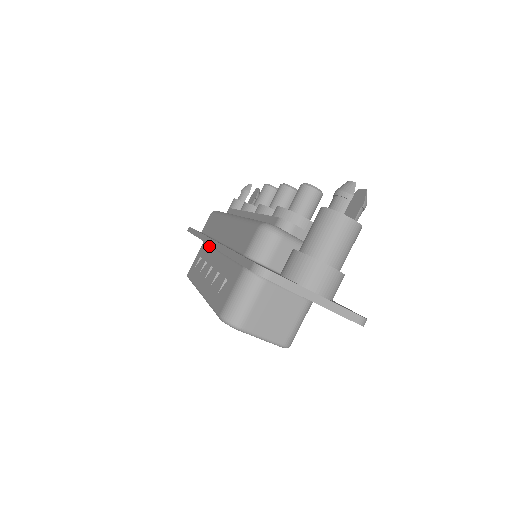
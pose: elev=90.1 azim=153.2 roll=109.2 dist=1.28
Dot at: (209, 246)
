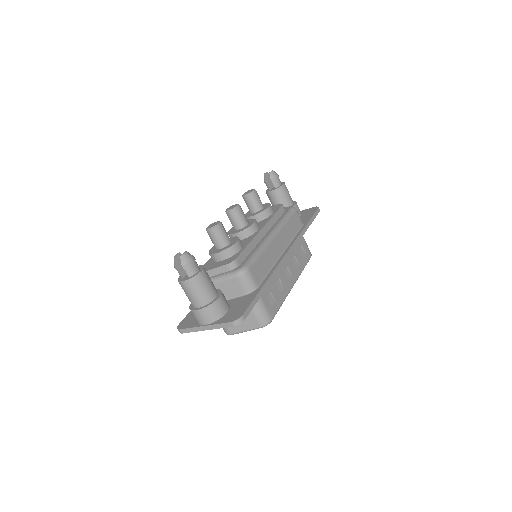
Dot at: occluded
